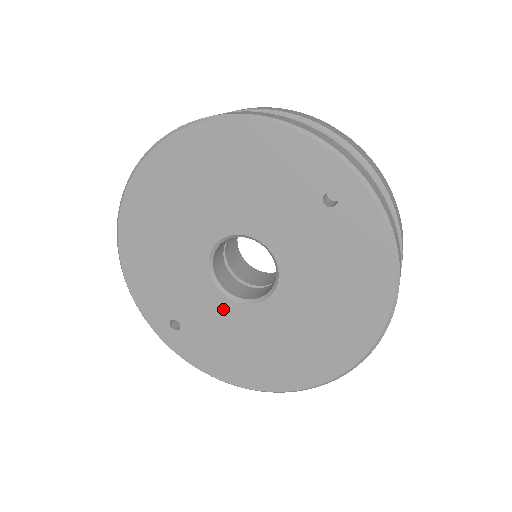
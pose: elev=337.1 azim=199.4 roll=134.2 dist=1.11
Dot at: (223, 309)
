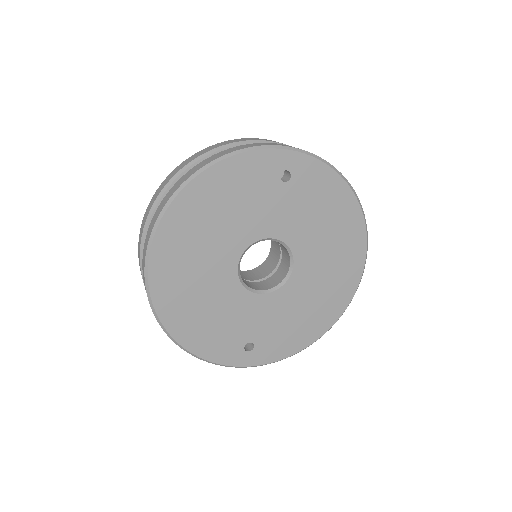
Dot at: (272, 303)
